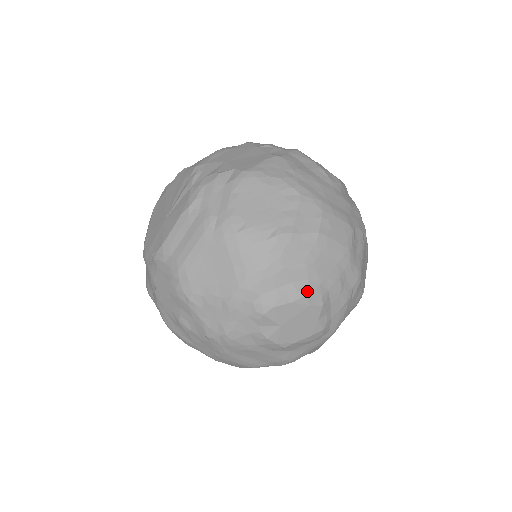
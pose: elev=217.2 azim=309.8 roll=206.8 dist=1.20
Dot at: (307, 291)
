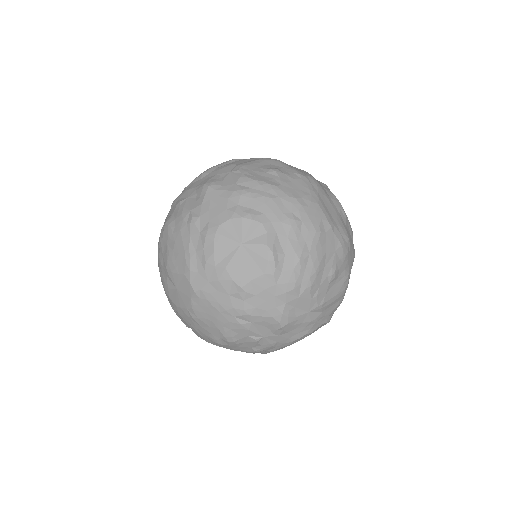
Dot at: occluded
